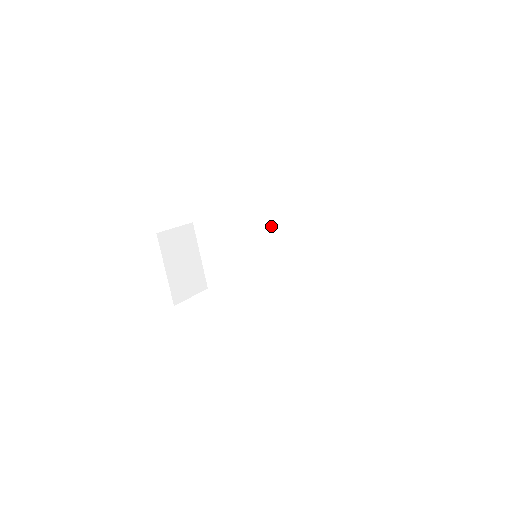
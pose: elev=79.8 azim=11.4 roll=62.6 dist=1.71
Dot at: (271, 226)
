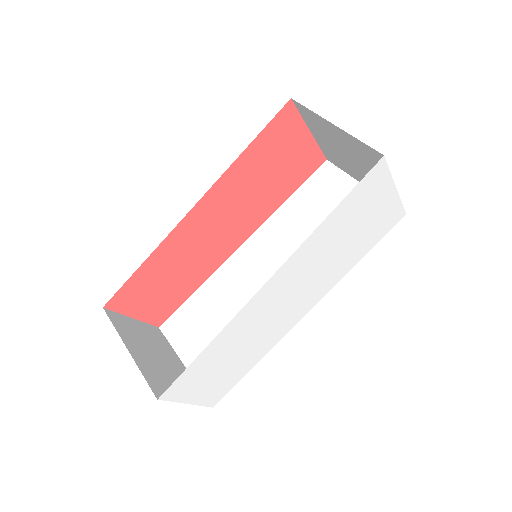
Dot at: (261, 250)
